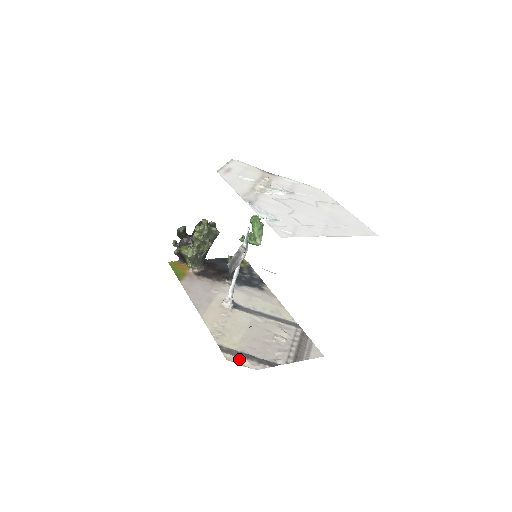
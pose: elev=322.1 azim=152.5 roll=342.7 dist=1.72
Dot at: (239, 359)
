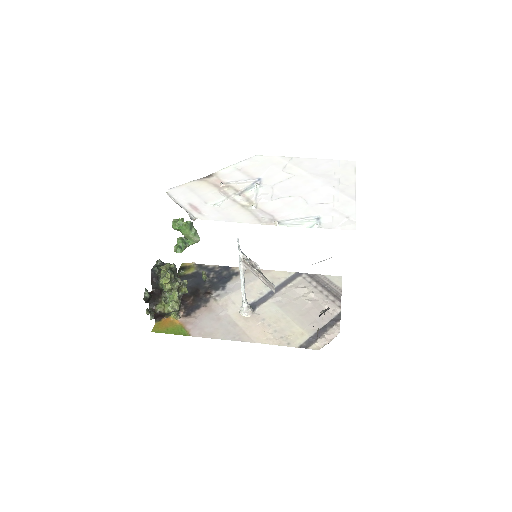
Dot at: (324, 340)
